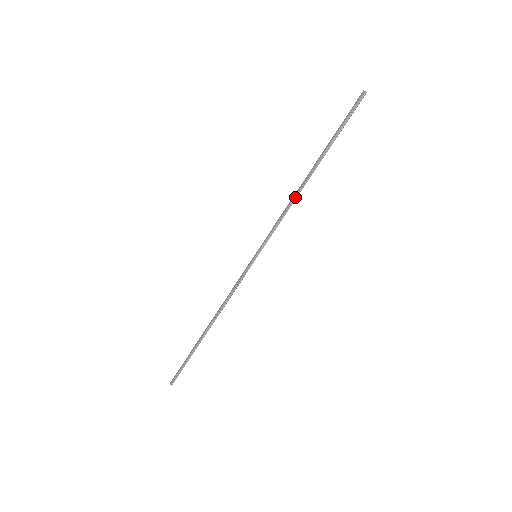
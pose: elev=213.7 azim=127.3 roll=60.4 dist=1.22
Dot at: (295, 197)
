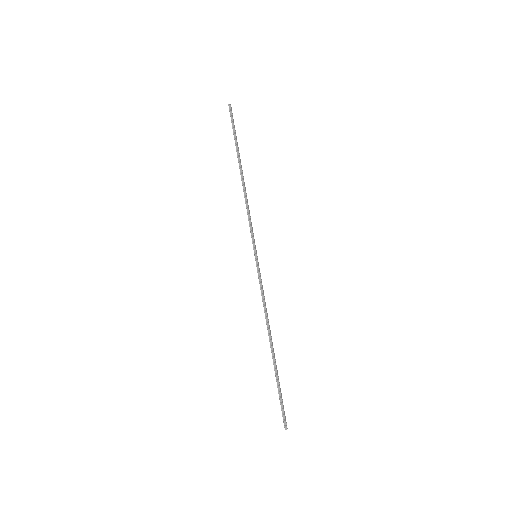
Dot at: (245, 195)
